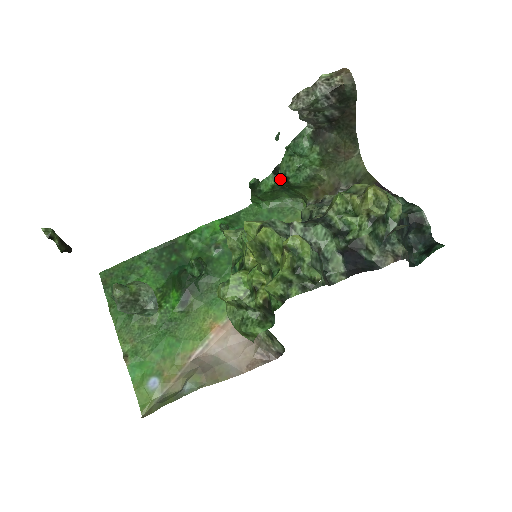
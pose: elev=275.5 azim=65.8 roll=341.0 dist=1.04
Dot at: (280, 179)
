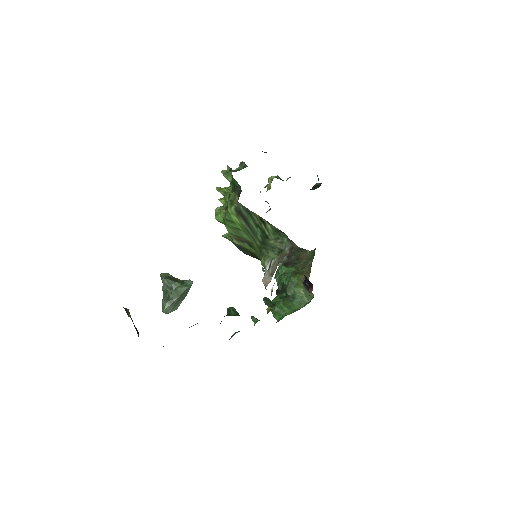
Dot at: (283, 294)
